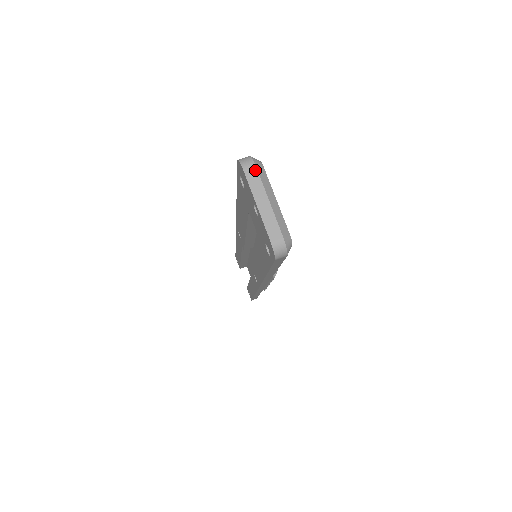
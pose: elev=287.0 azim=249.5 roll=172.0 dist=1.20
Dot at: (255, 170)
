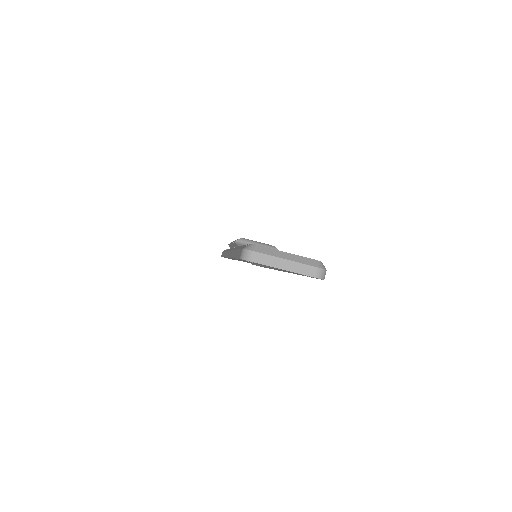
Dot at: (260, 255)
